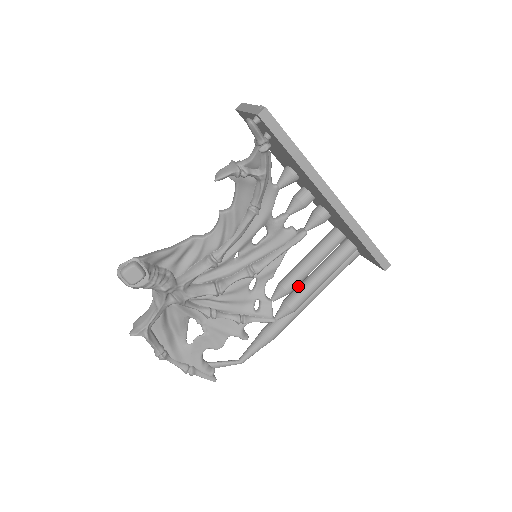
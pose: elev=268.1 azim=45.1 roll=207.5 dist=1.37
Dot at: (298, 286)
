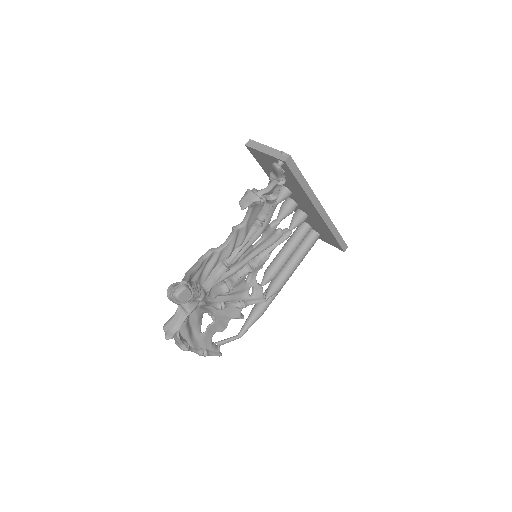
Dot at: (281, 271)
